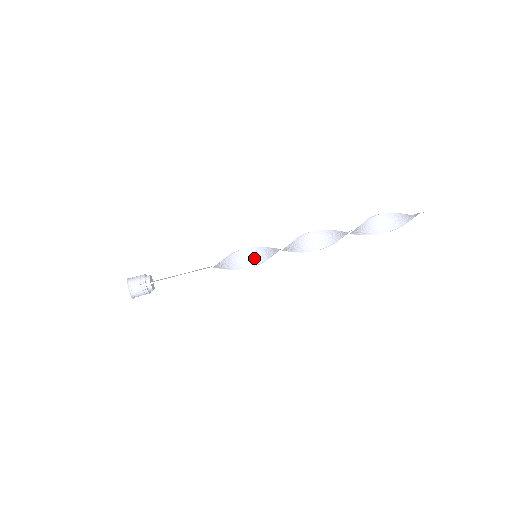
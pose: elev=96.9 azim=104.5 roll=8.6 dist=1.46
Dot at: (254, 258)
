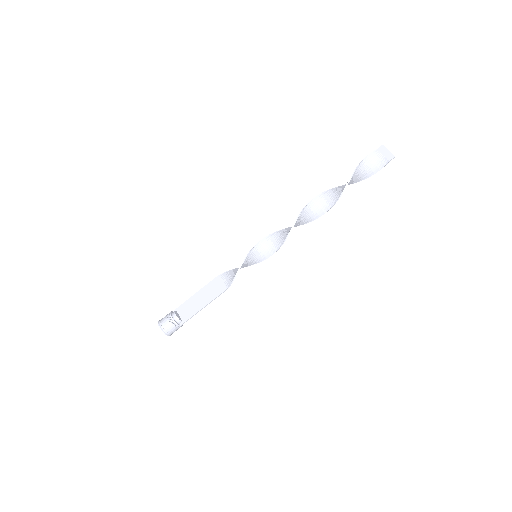
Dot at: (255, 259)
